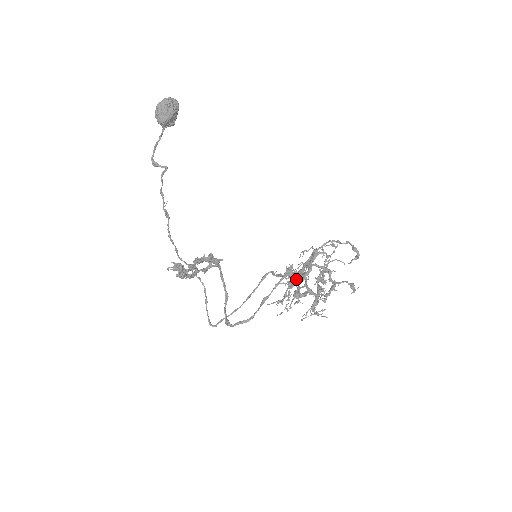
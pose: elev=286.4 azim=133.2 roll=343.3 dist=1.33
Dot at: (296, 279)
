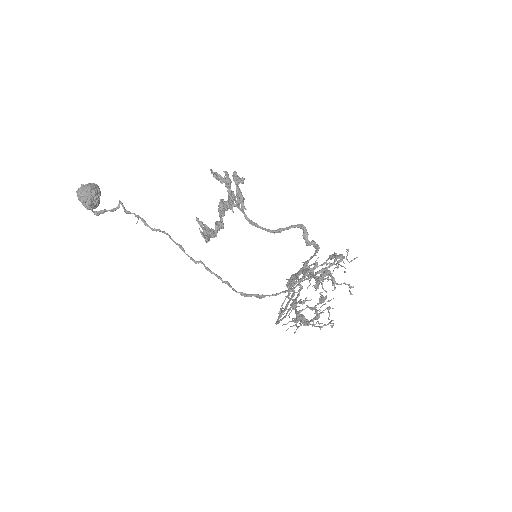
Dot at: (303, 274)
